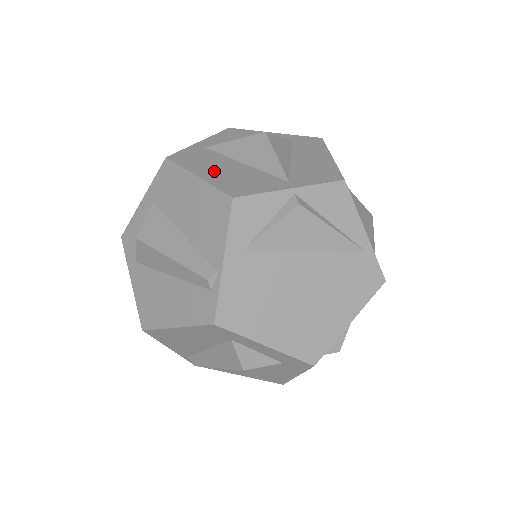
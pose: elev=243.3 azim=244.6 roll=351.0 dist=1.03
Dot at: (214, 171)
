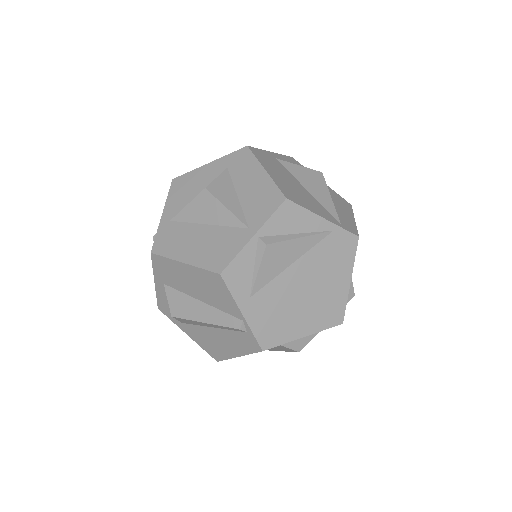
Dot at: (192, 249)
